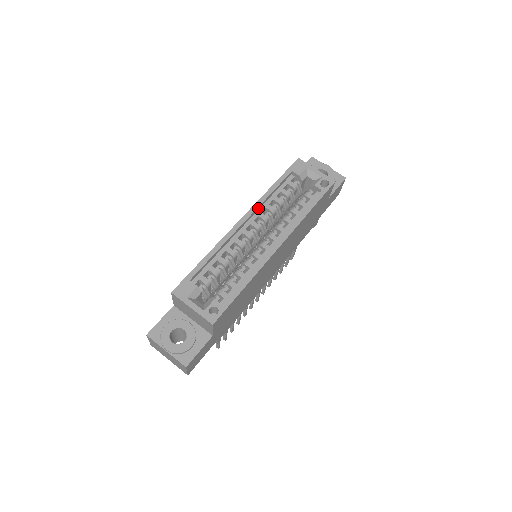
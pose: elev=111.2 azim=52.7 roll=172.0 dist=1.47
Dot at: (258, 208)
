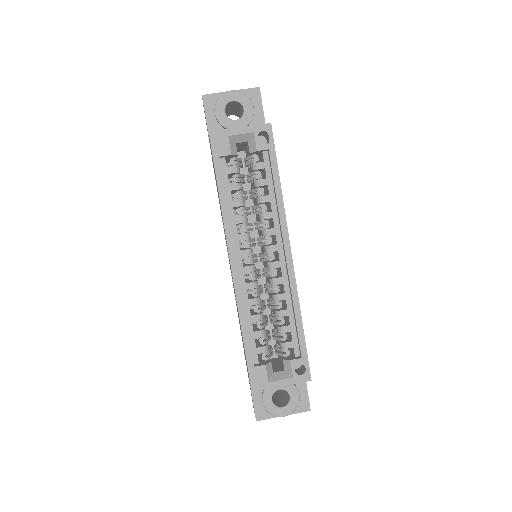
Dot at: (231, 234)
